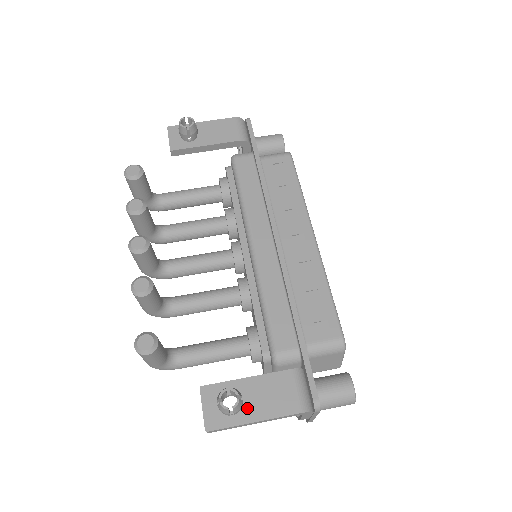
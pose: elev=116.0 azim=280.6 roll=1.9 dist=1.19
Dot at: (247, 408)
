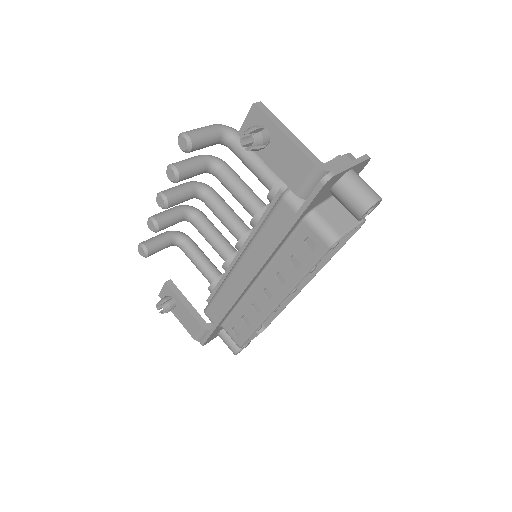
Dot at: (176, 311)
